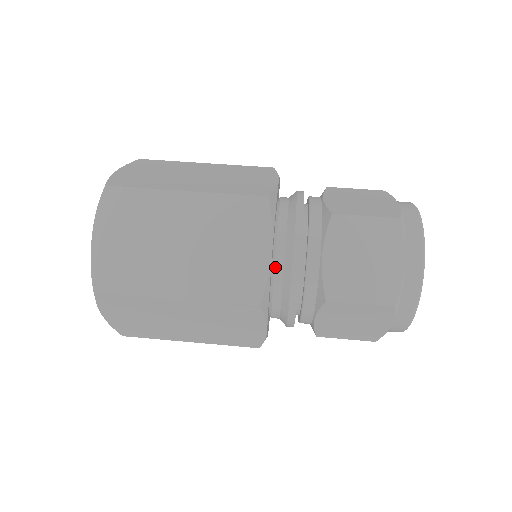
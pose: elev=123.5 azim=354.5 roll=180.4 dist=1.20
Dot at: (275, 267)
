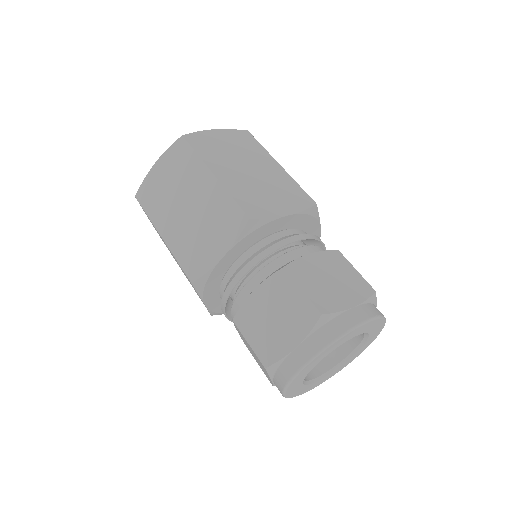
Dot at: (229, 270)
